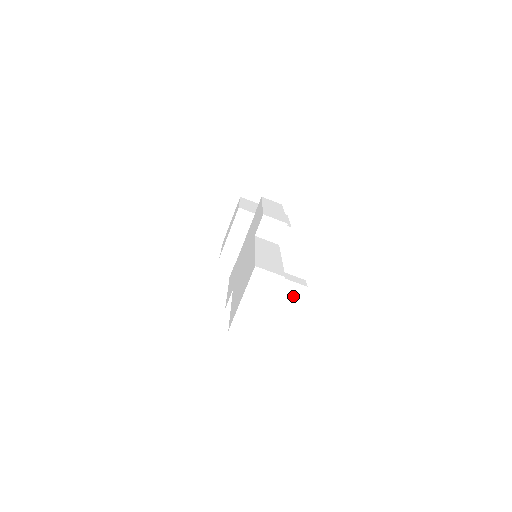
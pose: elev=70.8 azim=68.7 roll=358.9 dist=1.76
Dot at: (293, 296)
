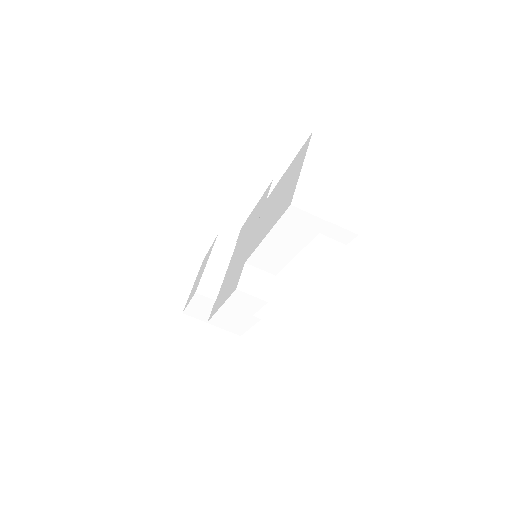
Dot at: (359, 173)
